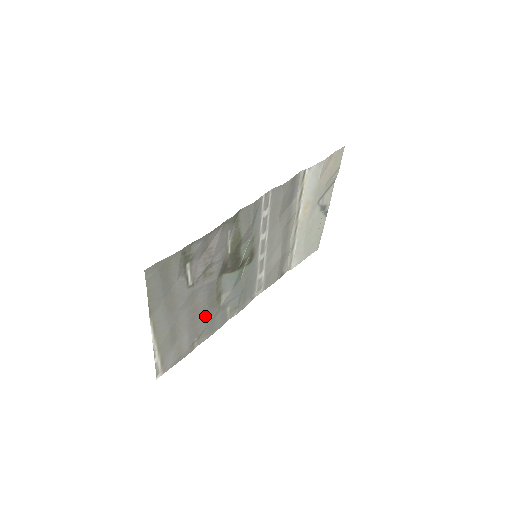
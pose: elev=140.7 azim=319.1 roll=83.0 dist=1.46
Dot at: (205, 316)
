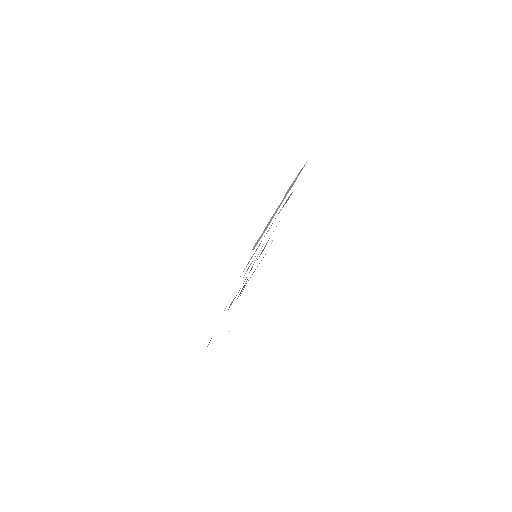
Dot at: occluded
